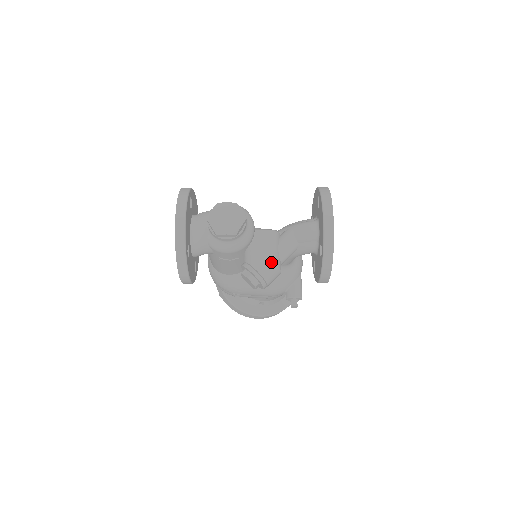
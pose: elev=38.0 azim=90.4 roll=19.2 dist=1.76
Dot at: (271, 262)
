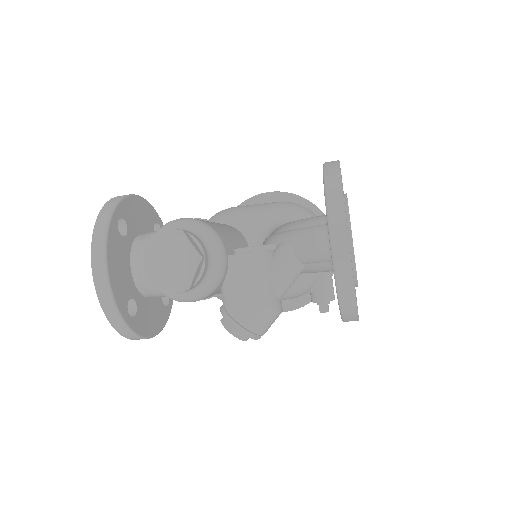
Dot at: (260, 307)
